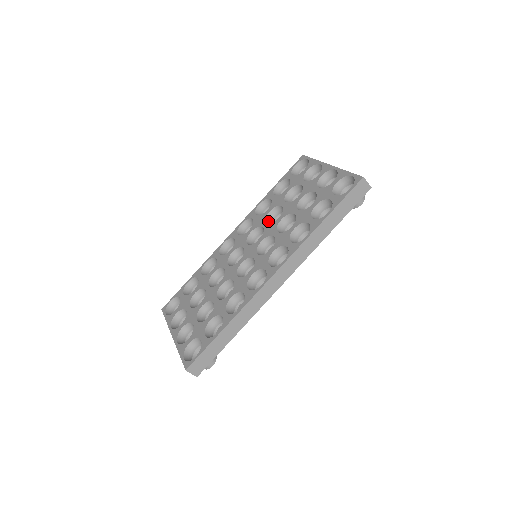
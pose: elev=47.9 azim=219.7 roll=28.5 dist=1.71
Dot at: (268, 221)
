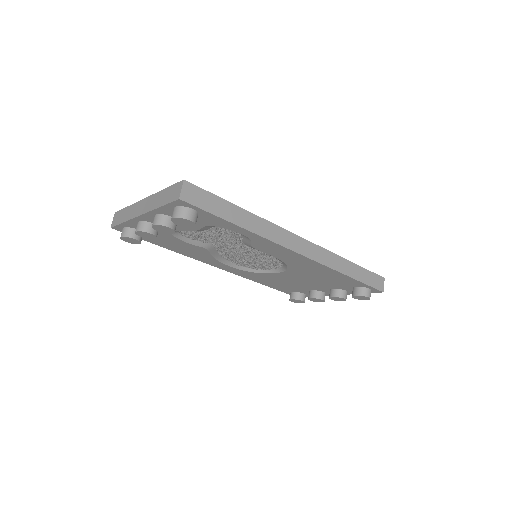
Dot at: occluded
